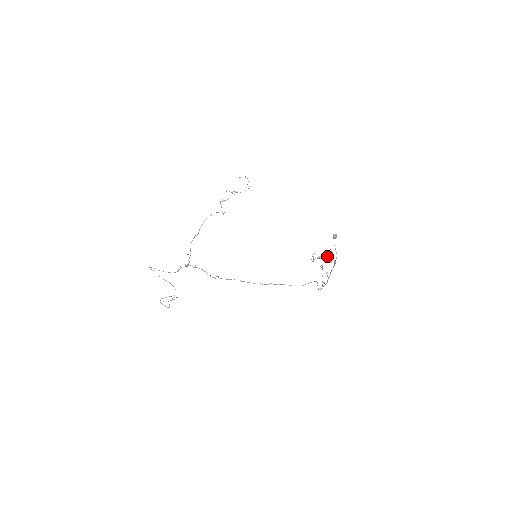
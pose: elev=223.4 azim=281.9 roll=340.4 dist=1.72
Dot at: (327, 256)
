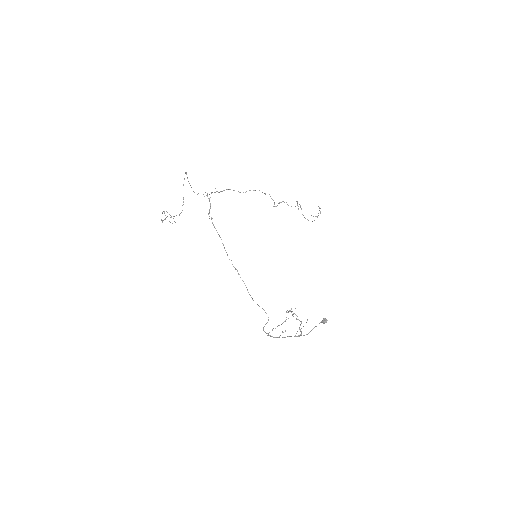
Dot at: (301, 323)
